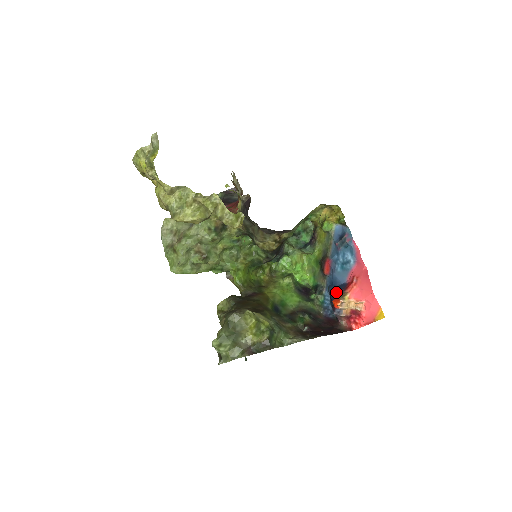
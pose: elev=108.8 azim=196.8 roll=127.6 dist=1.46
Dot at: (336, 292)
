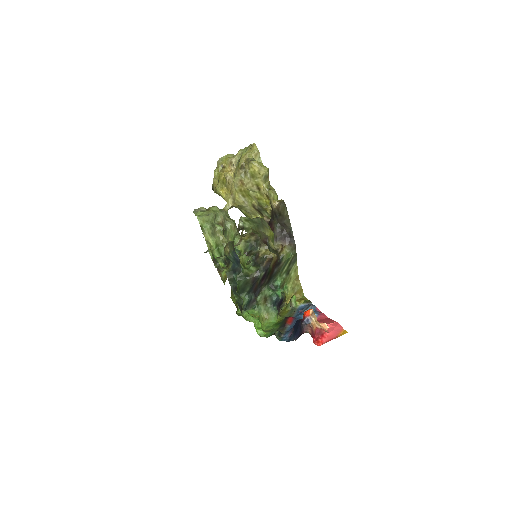
Dot at: occluded
